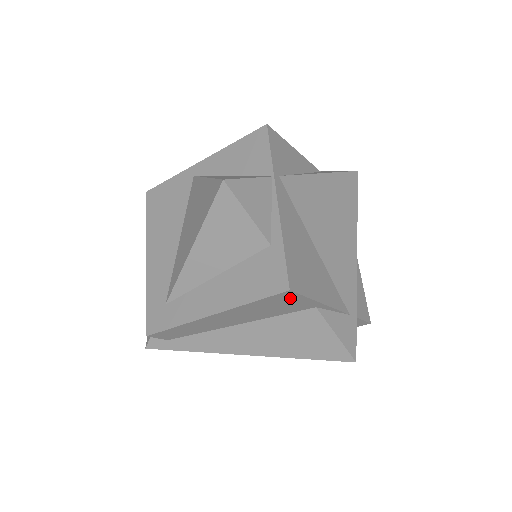
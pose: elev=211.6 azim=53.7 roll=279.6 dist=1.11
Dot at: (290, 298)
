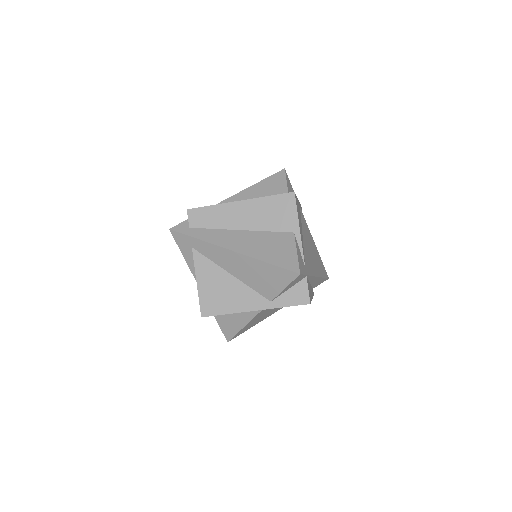
Dot at: (289, 205)
